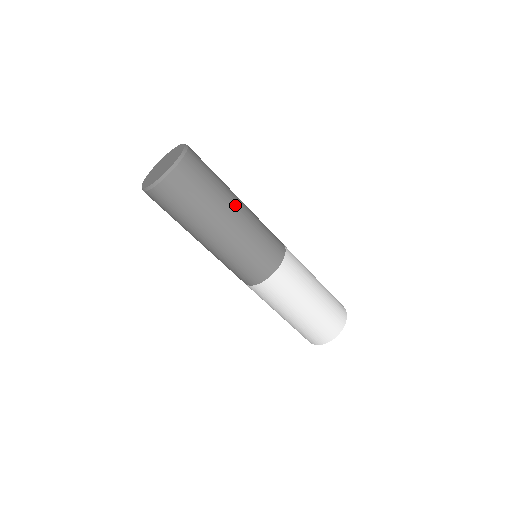
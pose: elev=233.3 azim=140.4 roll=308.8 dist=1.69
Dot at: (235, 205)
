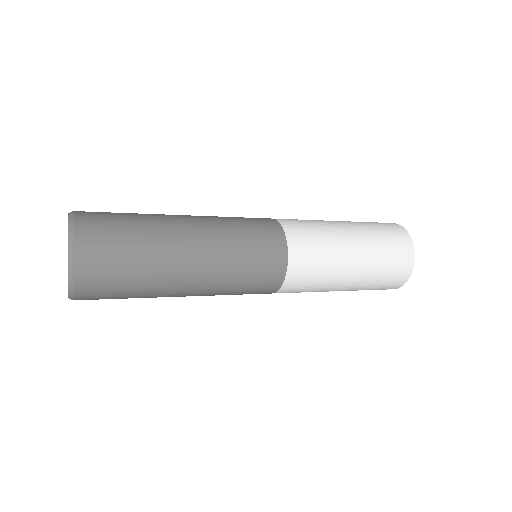
Dot at: (183, 259)
